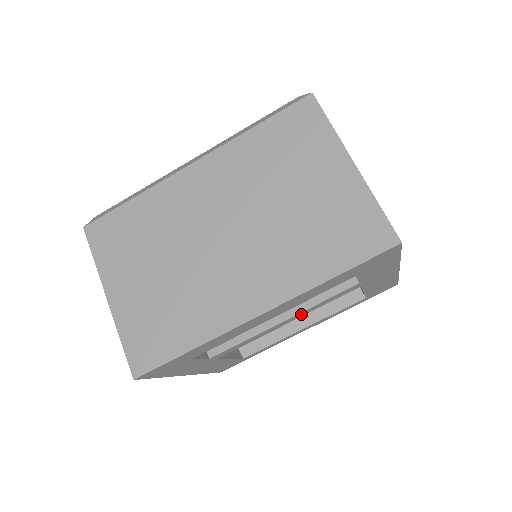
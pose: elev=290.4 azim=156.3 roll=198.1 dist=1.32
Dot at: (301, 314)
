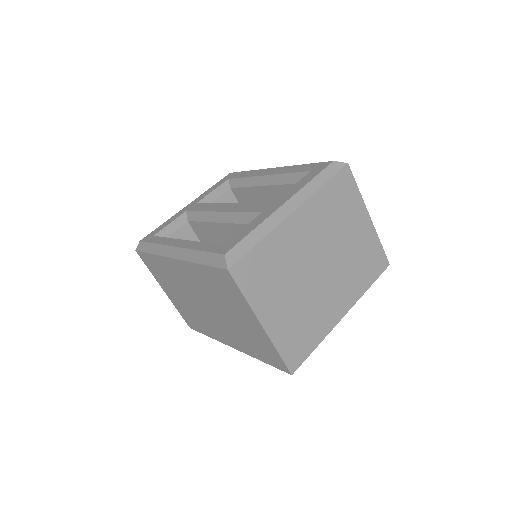
Dot at: occluded
